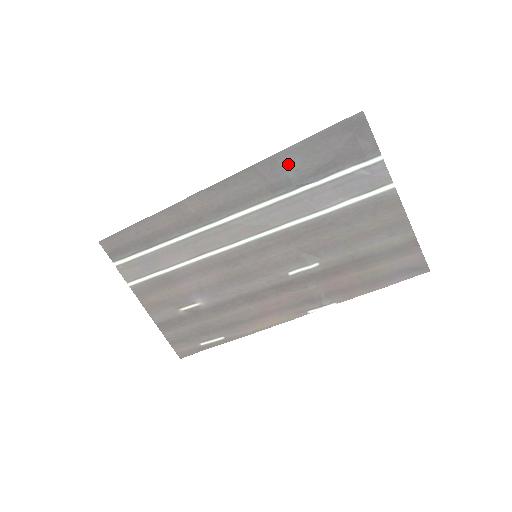
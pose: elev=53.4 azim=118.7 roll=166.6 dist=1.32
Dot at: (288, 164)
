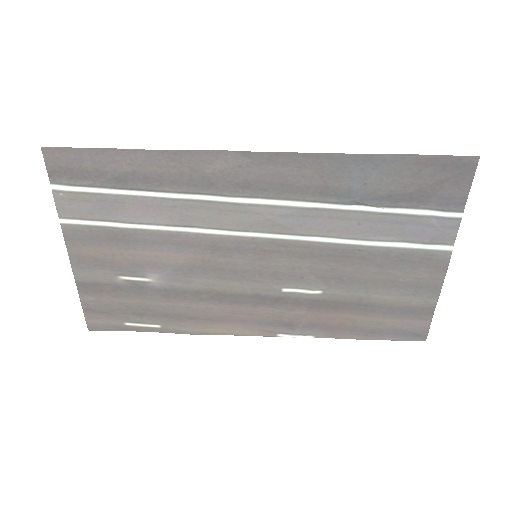
Dot at: (361, 173)
